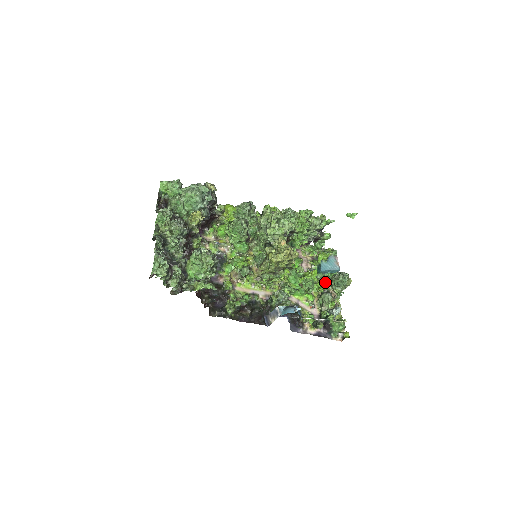
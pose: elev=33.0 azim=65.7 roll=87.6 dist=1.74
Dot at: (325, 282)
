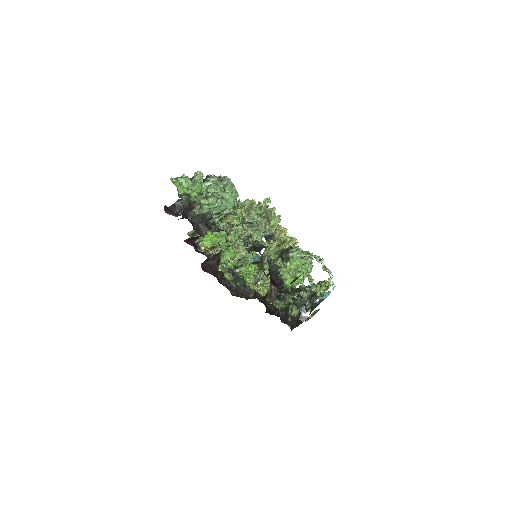
Dot at: occluded
